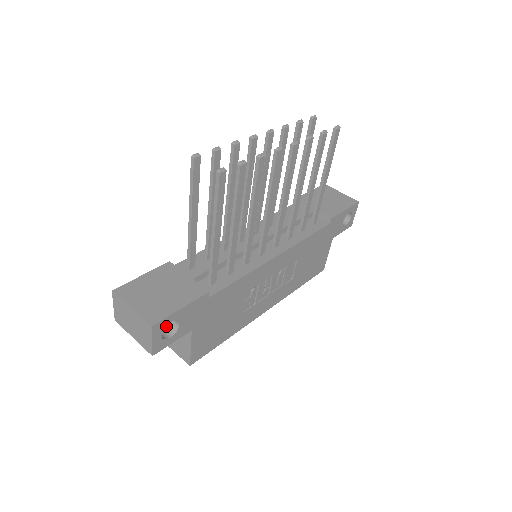
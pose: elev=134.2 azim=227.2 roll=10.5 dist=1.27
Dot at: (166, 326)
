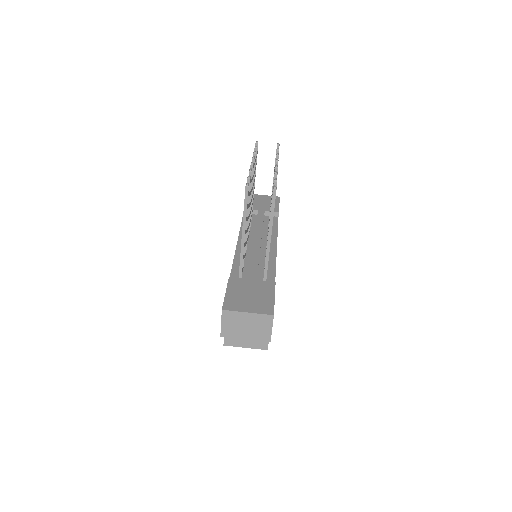
Dot at: occluded
